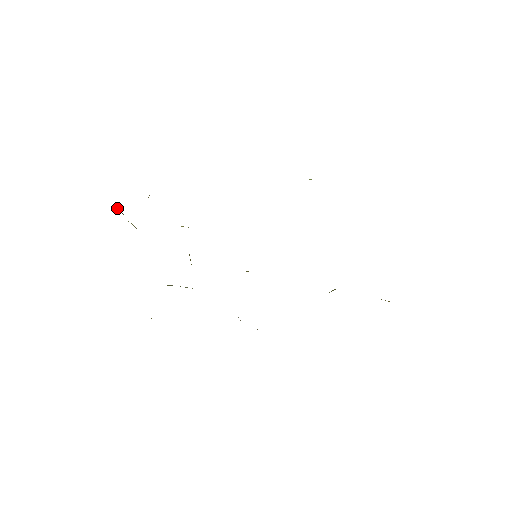
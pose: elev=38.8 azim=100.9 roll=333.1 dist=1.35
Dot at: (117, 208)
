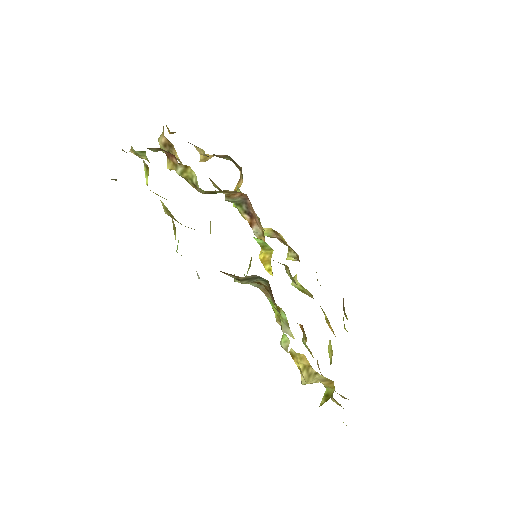
Dot at: occluded
